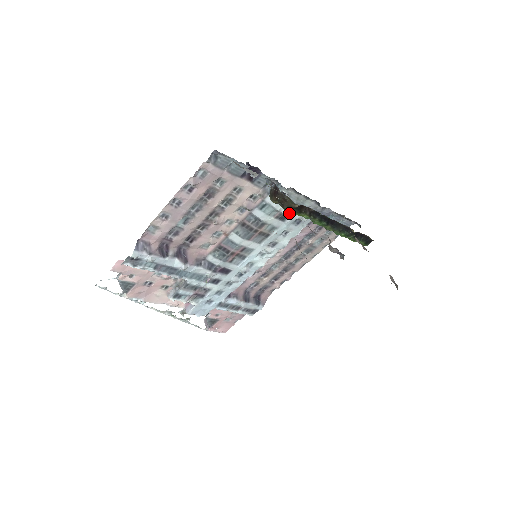
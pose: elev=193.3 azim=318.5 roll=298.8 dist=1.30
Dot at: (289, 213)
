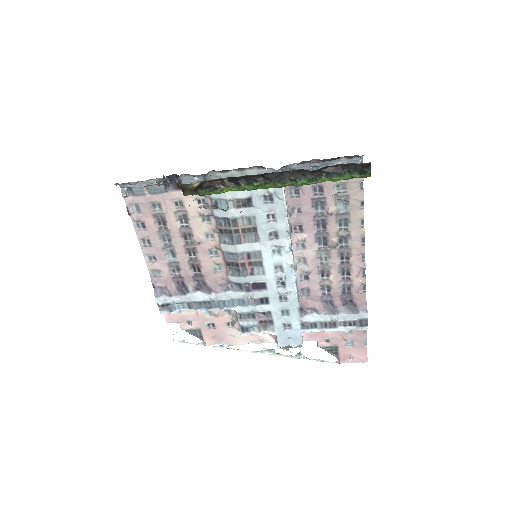
Dot at: (245, 195)
